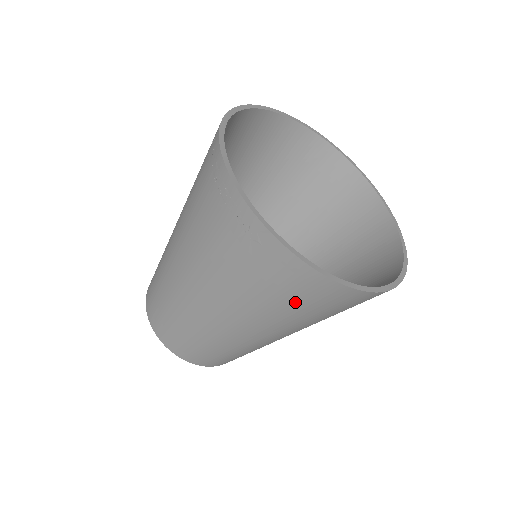
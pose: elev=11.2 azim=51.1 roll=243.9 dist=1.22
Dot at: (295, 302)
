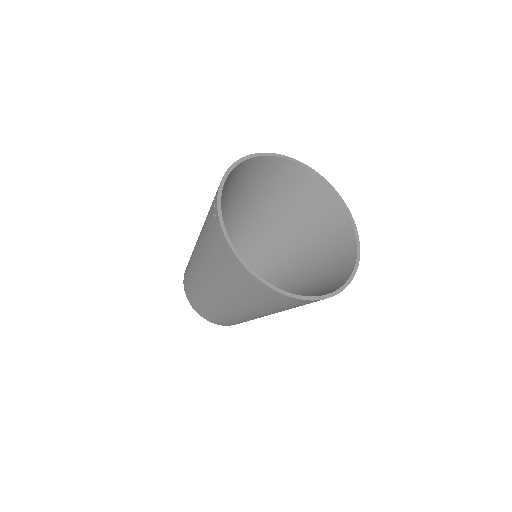
Dot at: (239, 285)
